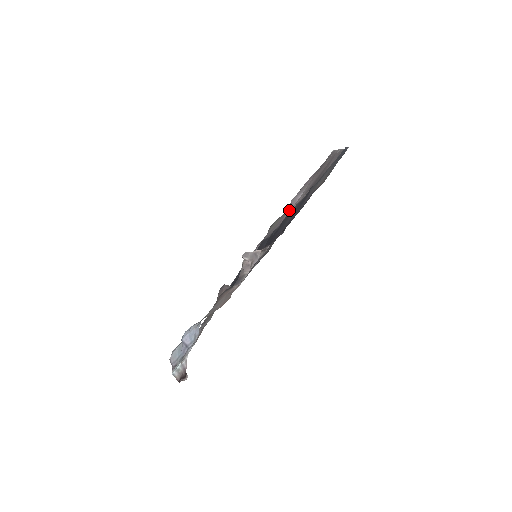
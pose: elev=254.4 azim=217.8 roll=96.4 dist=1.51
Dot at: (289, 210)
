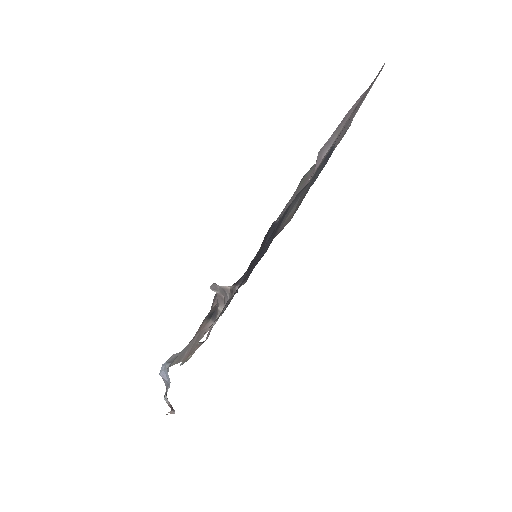
Dot at: (312, 173)
